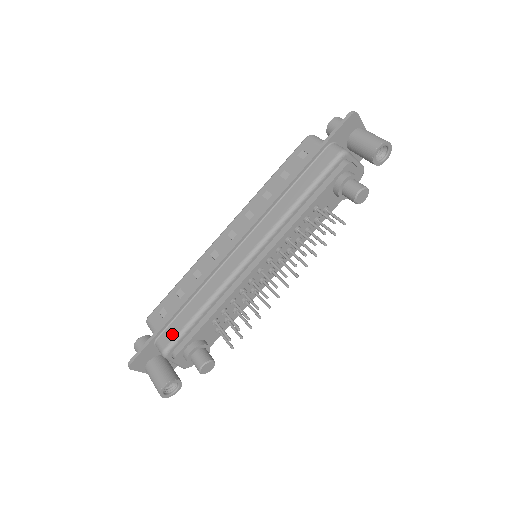
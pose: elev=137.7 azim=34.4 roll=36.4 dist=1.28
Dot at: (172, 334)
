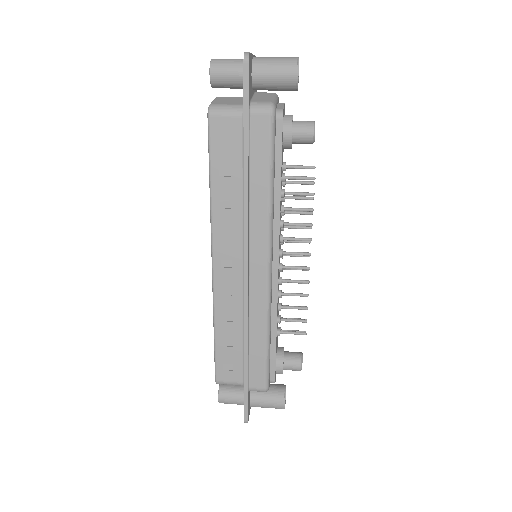
Dot at: (260, 375)
